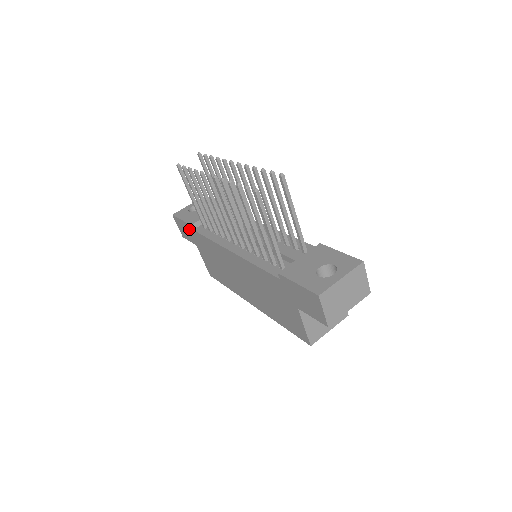
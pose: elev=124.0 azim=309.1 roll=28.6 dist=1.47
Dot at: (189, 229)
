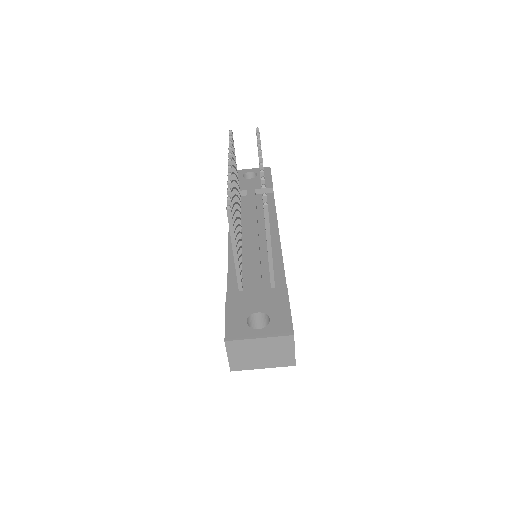
Dot at: occluded
